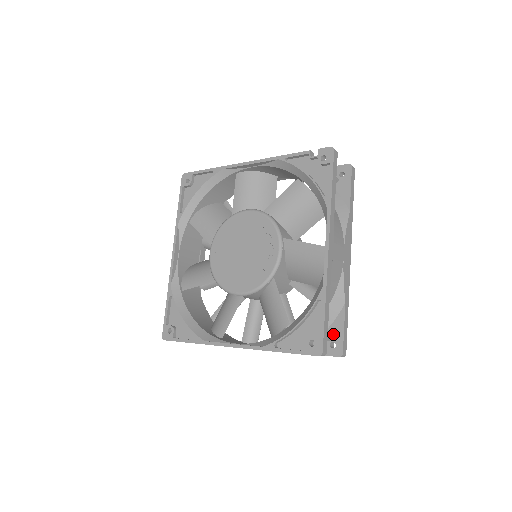
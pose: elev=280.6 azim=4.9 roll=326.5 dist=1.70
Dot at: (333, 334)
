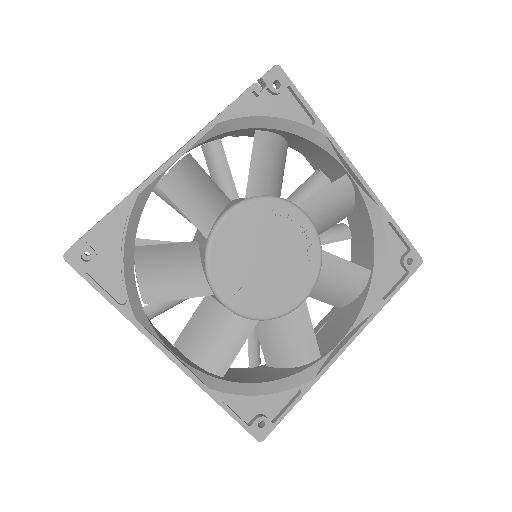
Dot at: occluded
